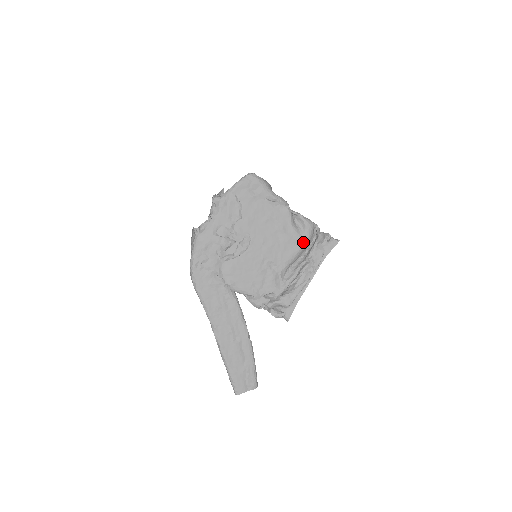
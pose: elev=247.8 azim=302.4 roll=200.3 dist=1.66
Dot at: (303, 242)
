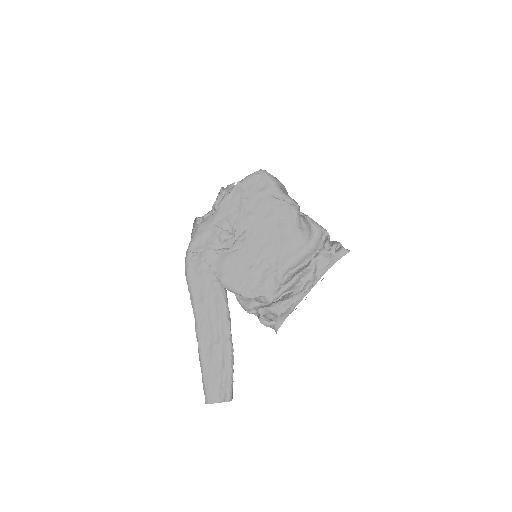
Dot at: (306, 246)
